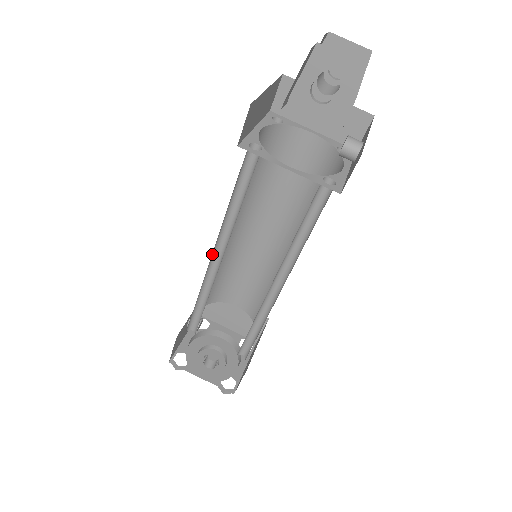
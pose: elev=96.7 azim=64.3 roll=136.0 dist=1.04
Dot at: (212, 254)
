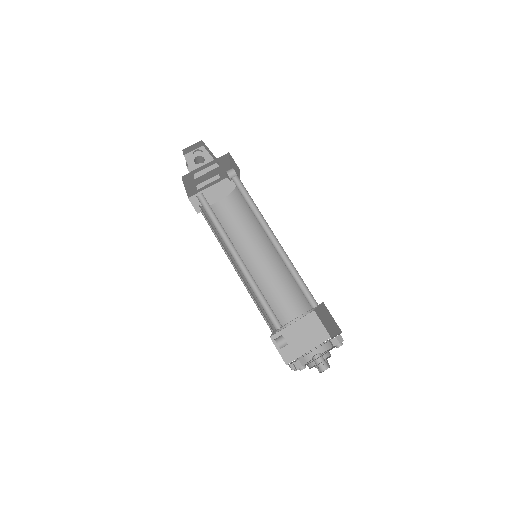
Dot at: occluded
